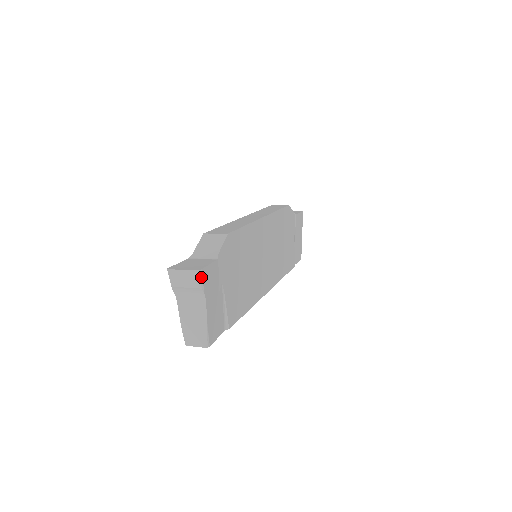
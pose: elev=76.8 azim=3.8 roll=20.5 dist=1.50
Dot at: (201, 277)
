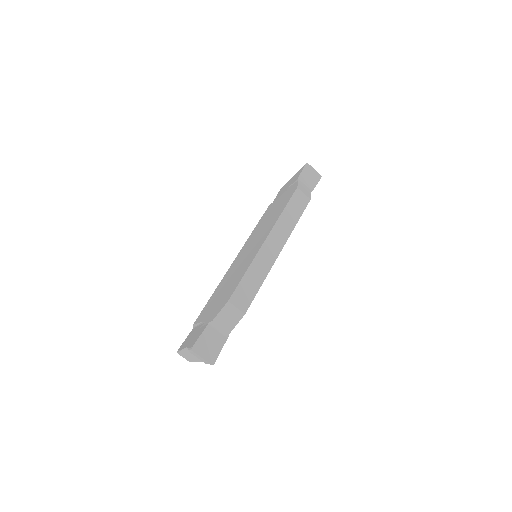
Dot at: occluded
